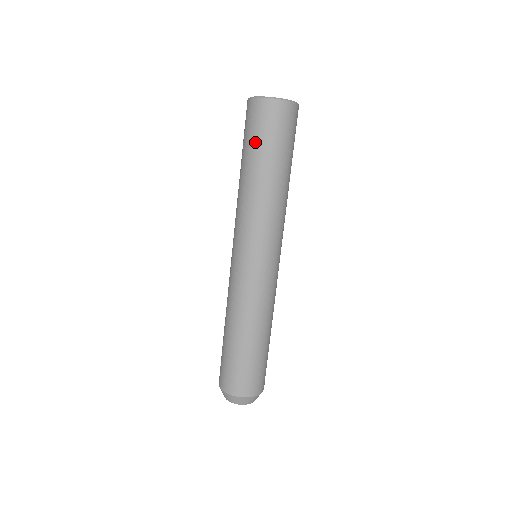
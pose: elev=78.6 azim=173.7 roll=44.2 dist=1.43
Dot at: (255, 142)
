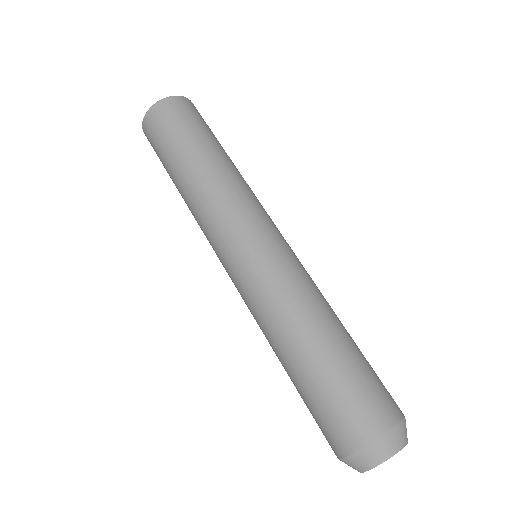
Dot at: (191, 129)
